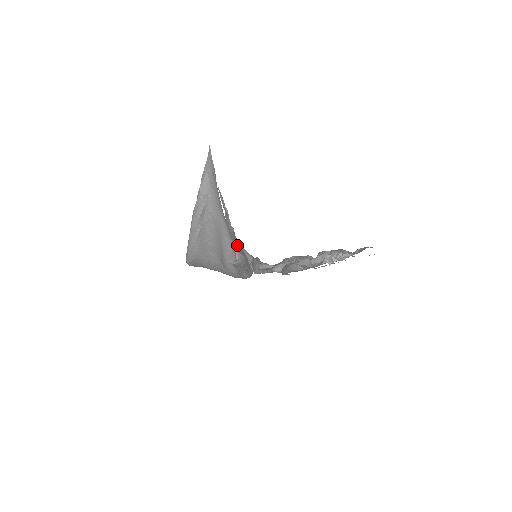
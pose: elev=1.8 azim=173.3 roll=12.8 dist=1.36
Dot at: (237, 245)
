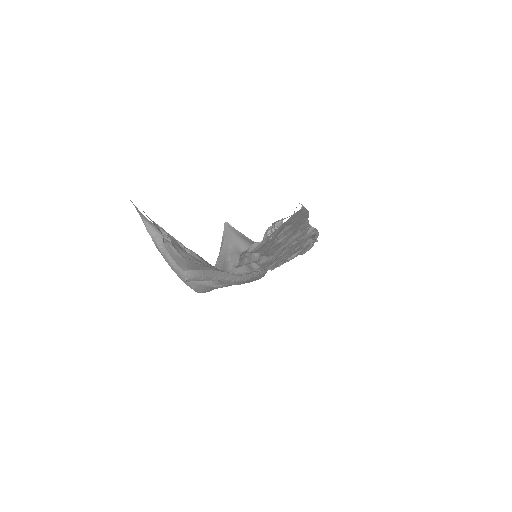
Dot at: (185, 264)
